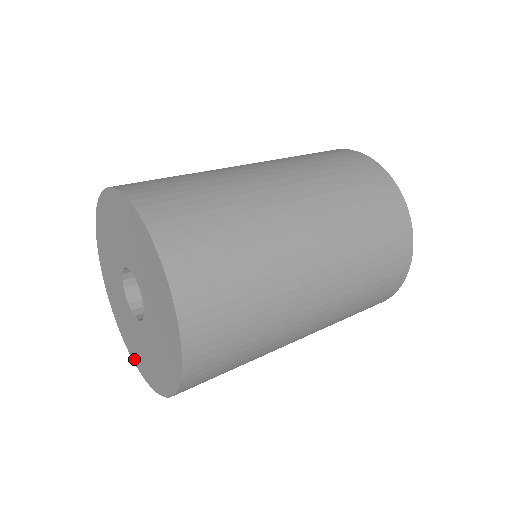
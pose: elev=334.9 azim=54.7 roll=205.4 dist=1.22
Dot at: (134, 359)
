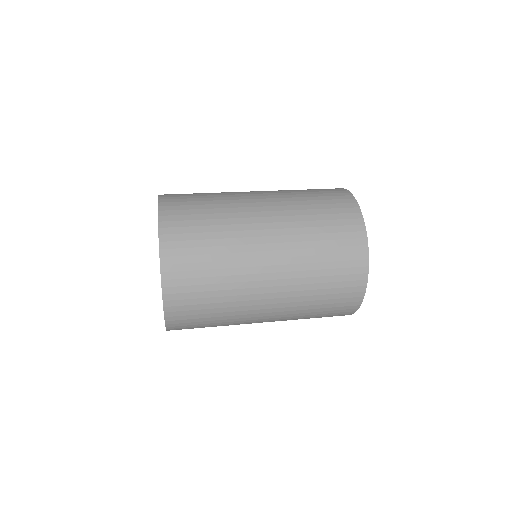
Dot at: occluded
